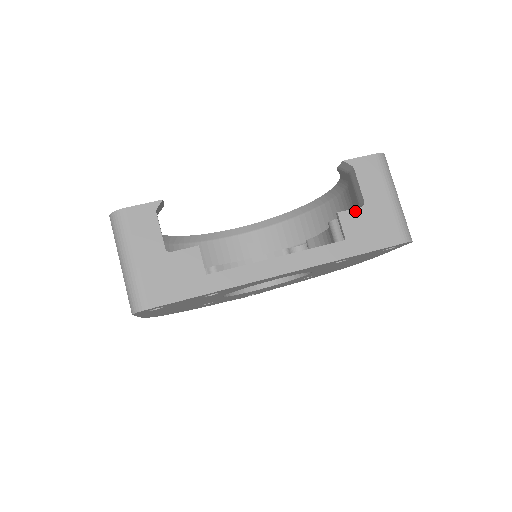
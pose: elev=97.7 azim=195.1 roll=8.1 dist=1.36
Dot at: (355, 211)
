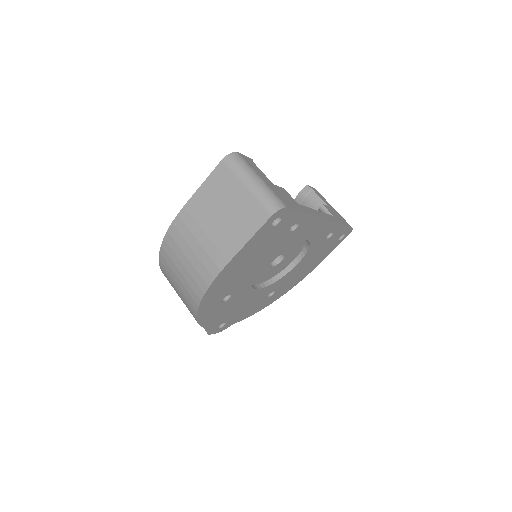
Dot at: (327, 206)
